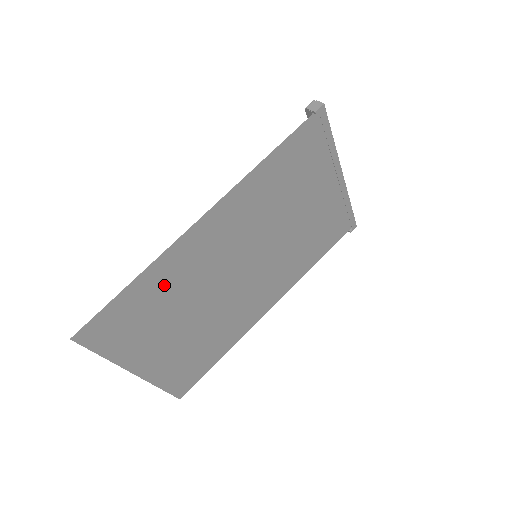
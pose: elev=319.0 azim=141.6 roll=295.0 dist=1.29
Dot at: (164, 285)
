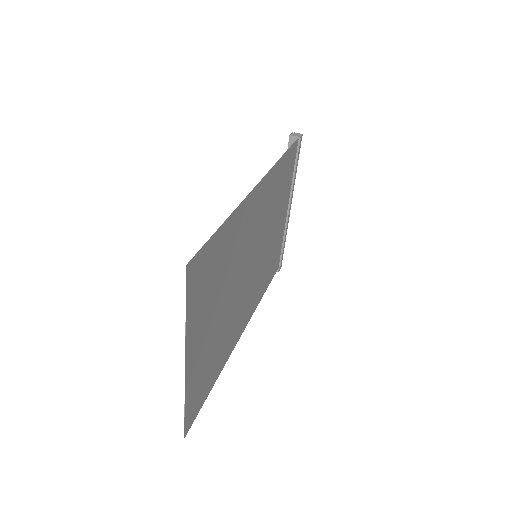
Dot at: (230, 244)
